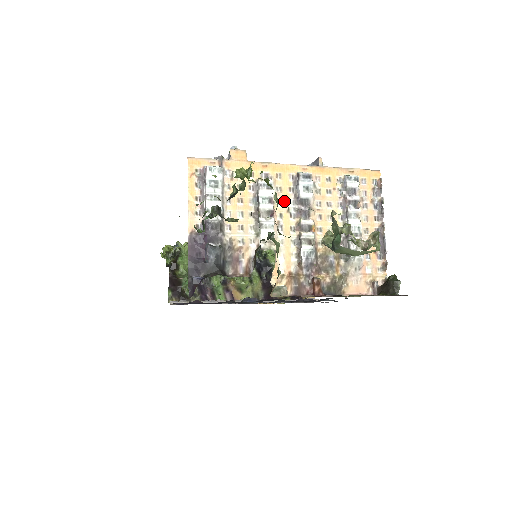
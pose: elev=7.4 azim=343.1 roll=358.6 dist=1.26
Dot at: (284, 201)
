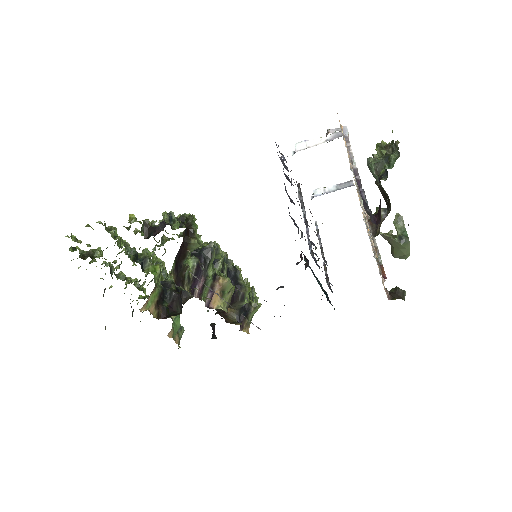
Dot at: occluded
